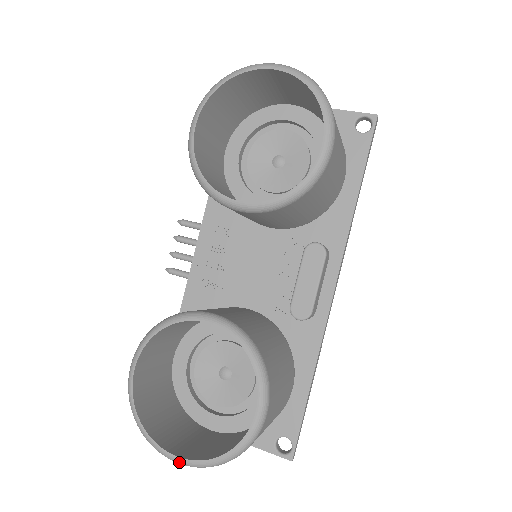
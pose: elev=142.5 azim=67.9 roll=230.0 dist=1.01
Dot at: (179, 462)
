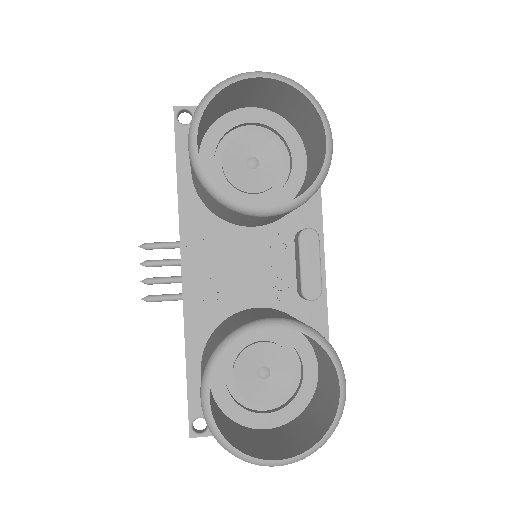
Dot at: (283, 464)
